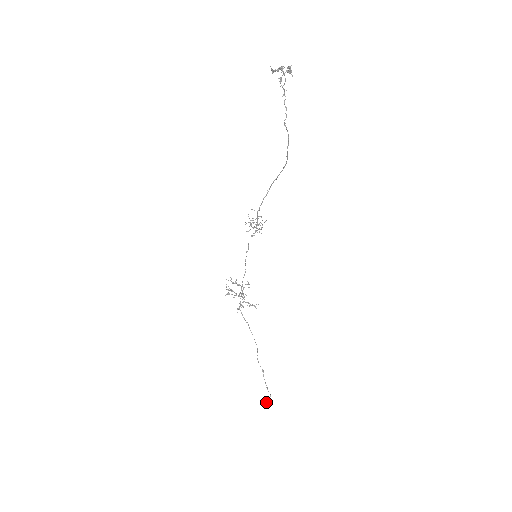
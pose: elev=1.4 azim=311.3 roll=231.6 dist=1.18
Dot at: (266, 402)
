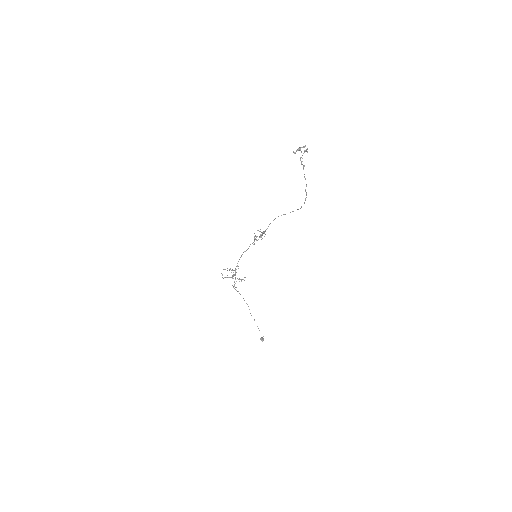
Dot at: (261, 340)
